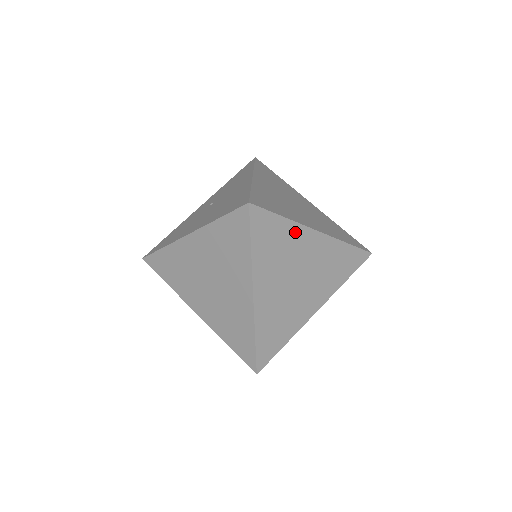
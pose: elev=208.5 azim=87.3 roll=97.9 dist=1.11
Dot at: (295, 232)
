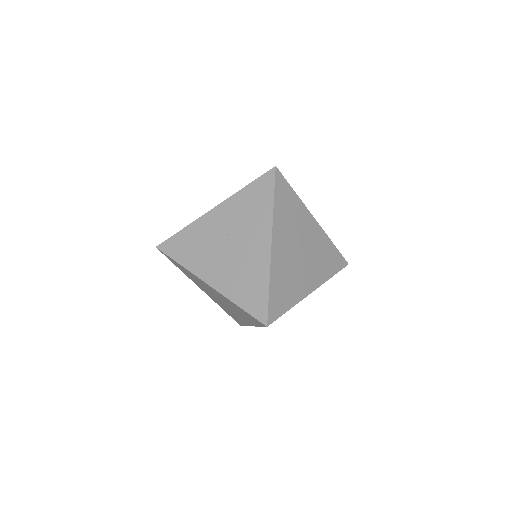
Dot at: occluded
